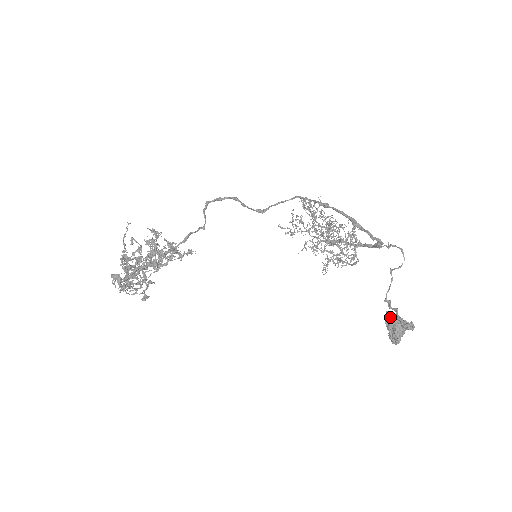
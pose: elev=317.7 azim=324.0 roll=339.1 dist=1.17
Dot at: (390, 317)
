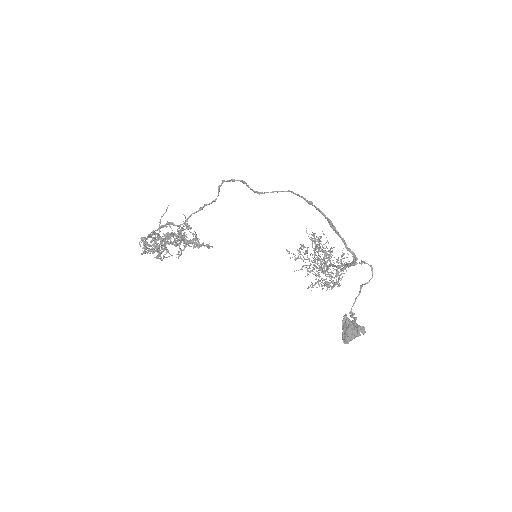
Dot at: (347, 319)
